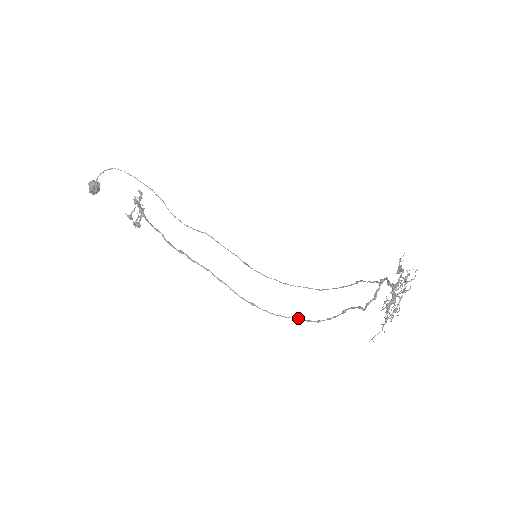
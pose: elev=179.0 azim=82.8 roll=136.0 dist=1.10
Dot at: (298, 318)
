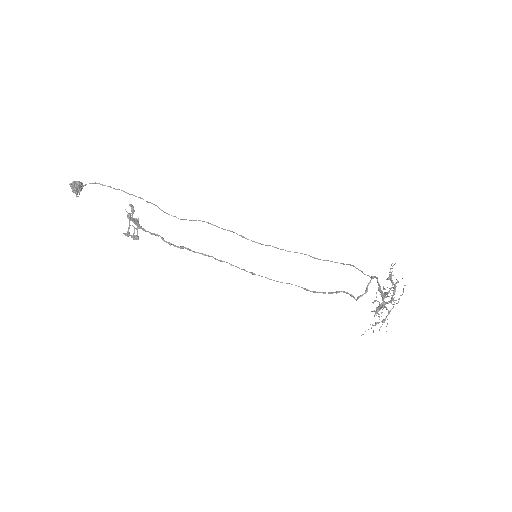
Dot at: (296, 285)
